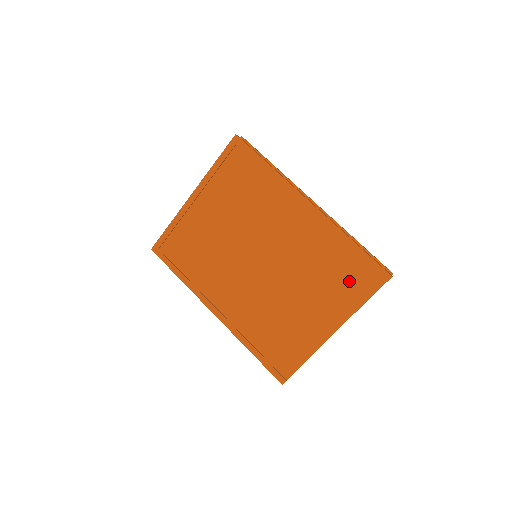
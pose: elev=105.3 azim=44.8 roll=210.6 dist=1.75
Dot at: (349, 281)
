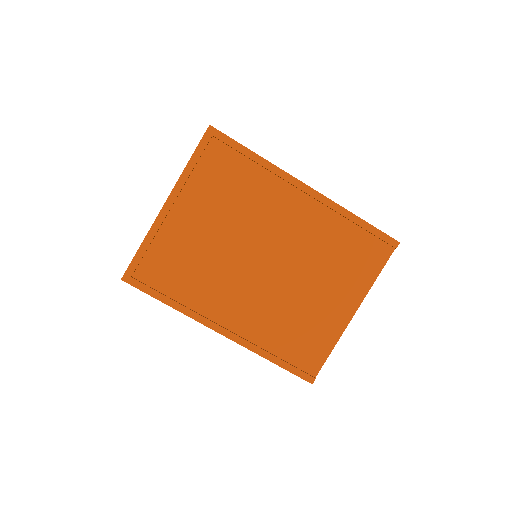
Dot at: (360, 257)
